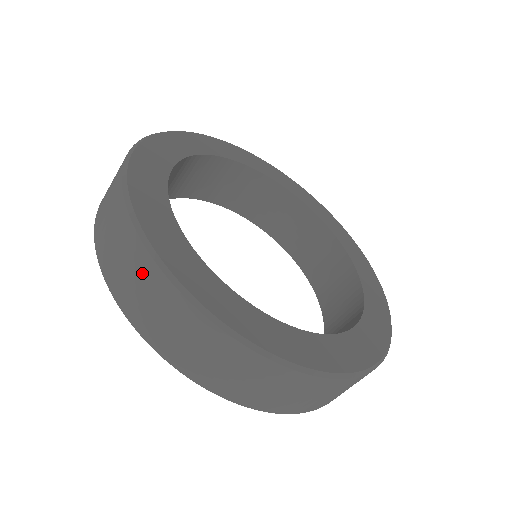
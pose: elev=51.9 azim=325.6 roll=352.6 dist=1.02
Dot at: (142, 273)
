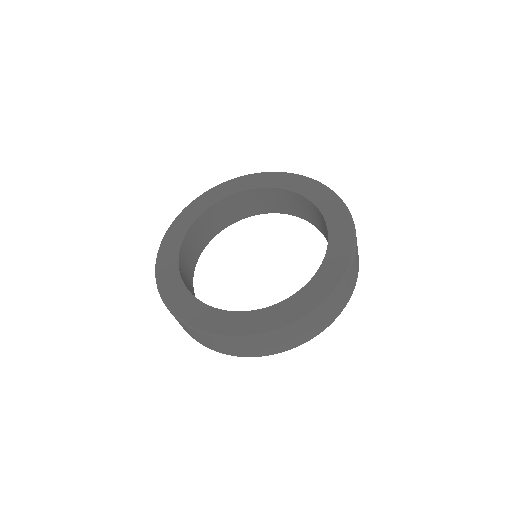
Dot at: (243, 345)
